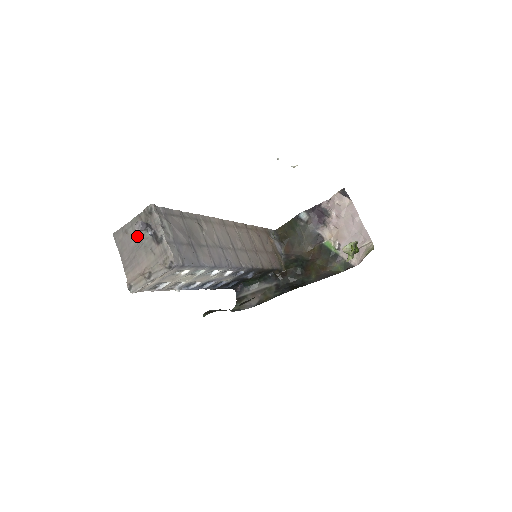
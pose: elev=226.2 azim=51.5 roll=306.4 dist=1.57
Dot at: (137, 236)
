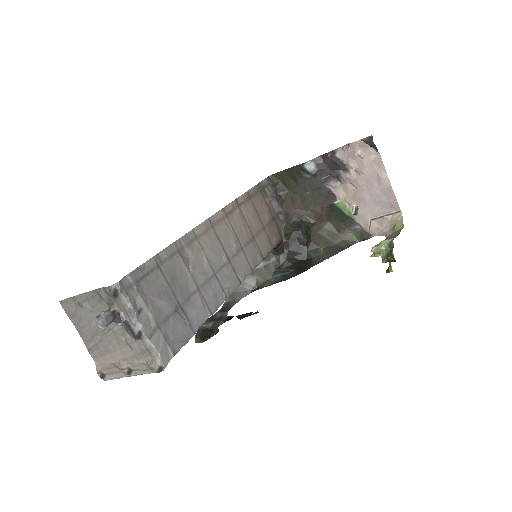
Dot at: occluded
